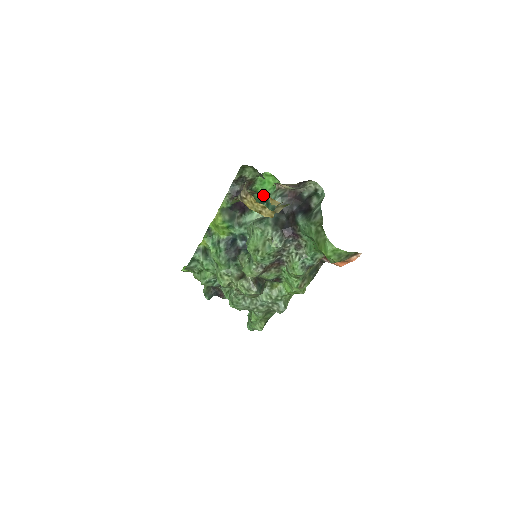
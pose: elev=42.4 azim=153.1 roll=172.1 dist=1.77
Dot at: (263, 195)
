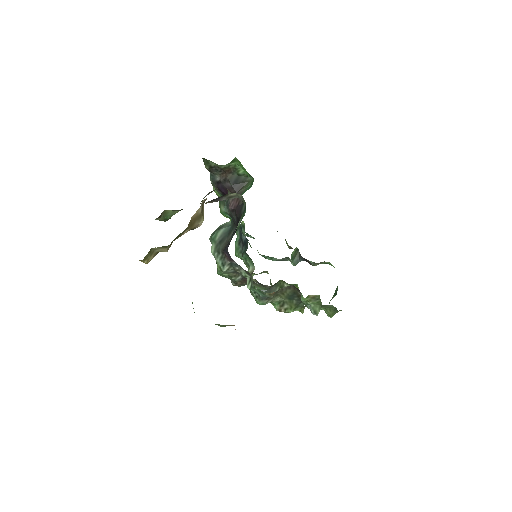
Dot at: (253, 181)
